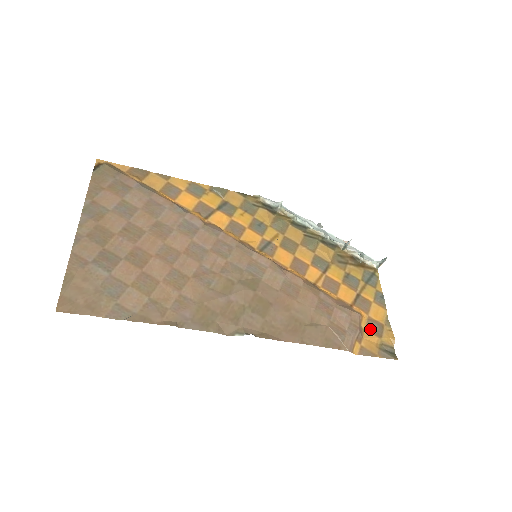
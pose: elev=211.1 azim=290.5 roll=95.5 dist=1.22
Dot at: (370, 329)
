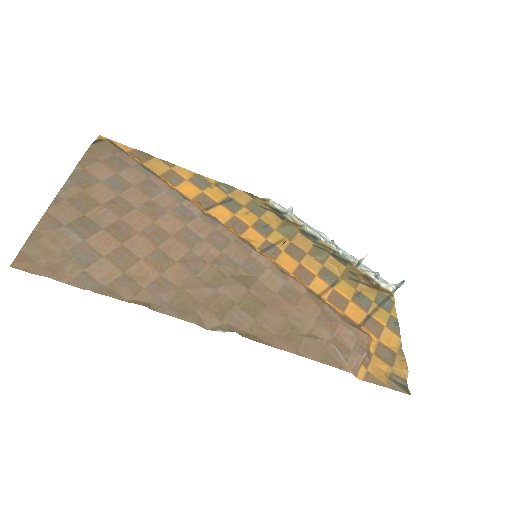
Dot at: (380, 355)
